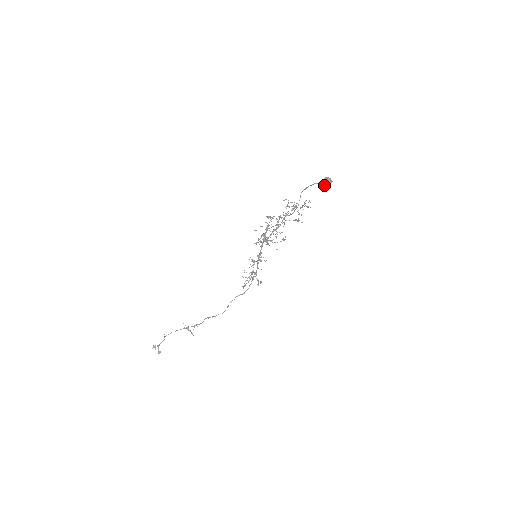
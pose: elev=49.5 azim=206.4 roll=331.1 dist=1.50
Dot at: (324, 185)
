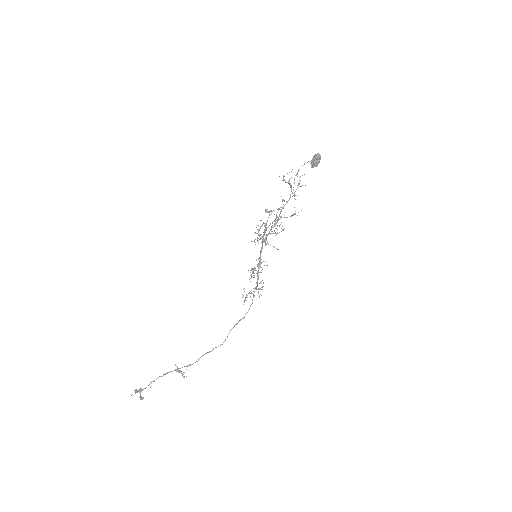
Dot at: (314, 161)
